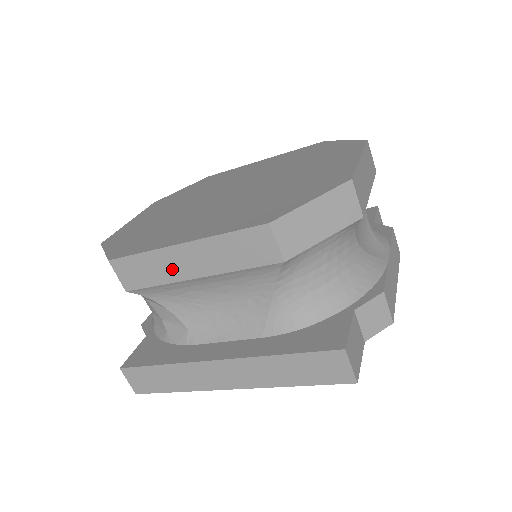
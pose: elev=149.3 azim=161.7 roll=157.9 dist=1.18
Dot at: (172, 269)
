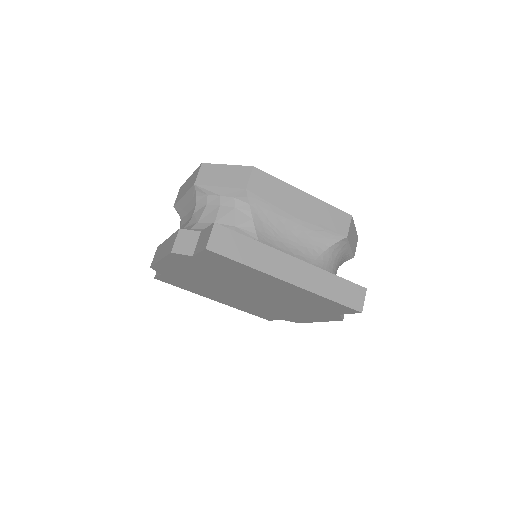
Dot at: (289, 199)
